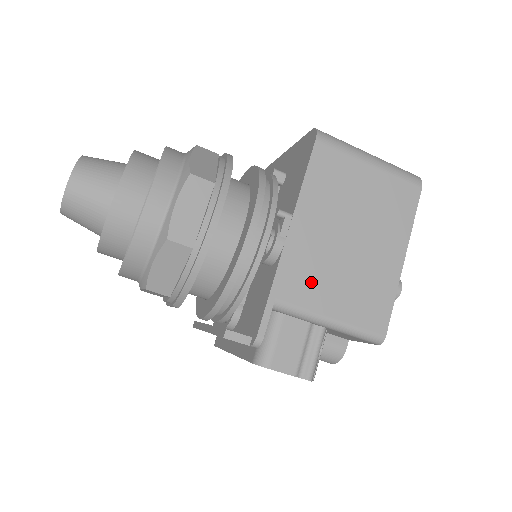
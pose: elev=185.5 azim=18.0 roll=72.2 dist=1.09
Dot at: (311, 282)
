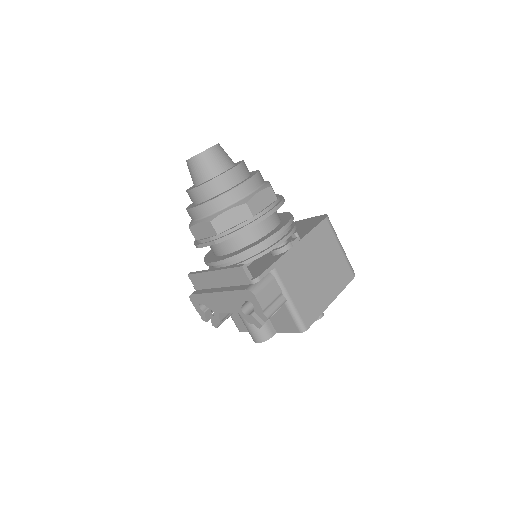
Dot at: (292, 274)
